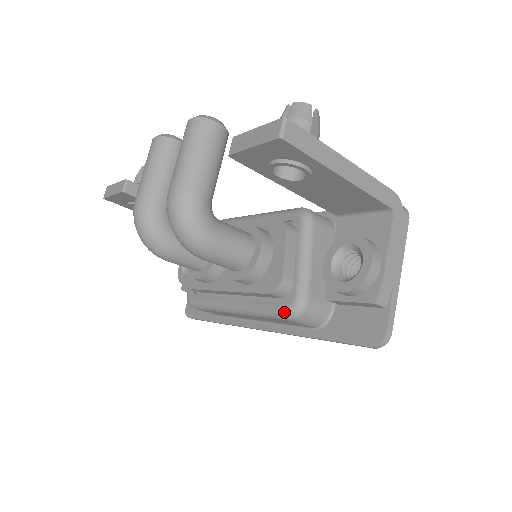
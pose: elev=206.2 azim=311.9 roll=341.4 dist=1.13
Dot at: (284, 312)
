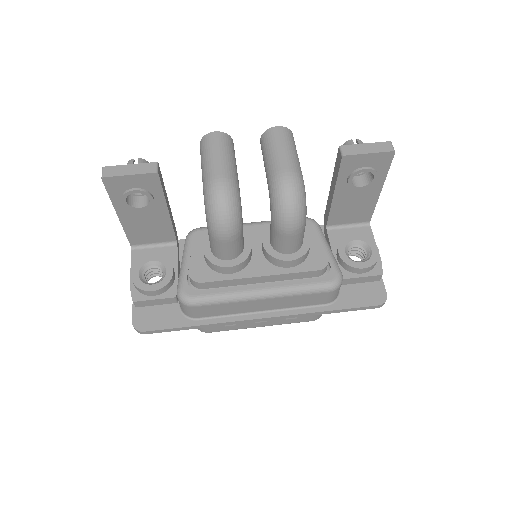
Dot at: (330, 284)
